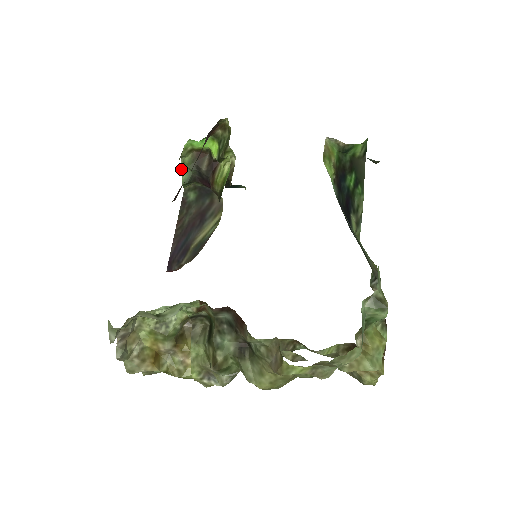
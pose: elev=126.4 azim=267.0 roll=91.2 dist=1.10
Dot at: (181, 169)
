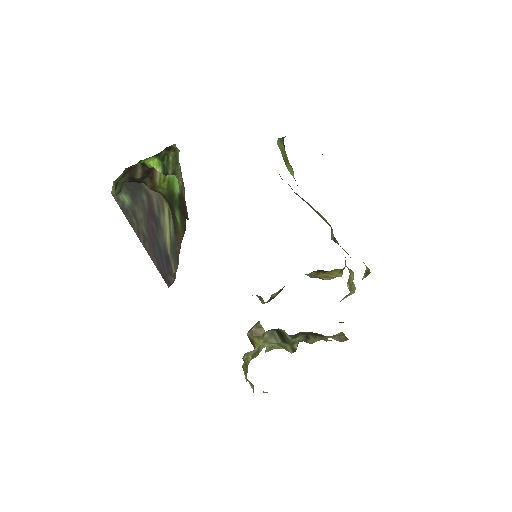
Dot at: (115, 188)
